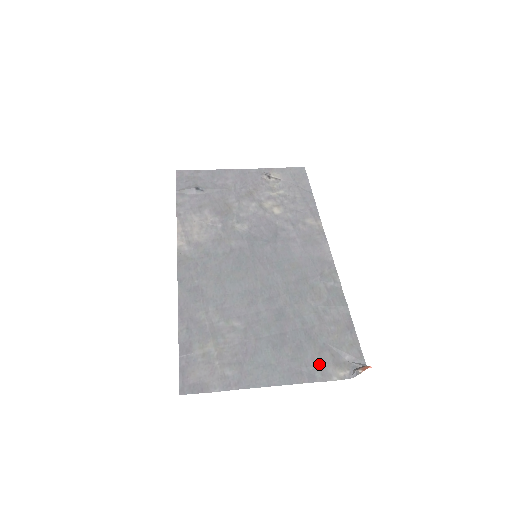
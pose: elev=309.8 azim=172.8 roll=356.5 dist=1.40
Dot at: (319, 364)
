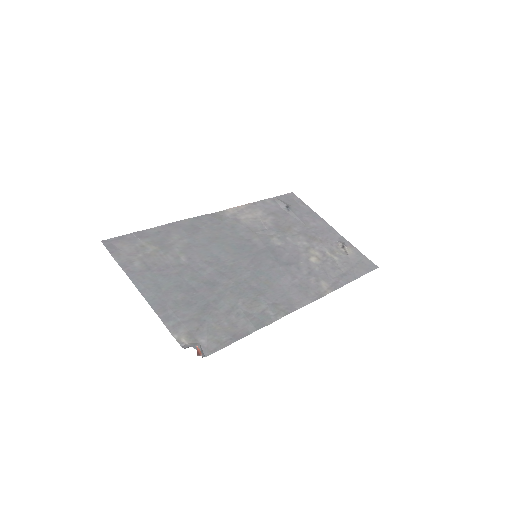
Dot at: (182, 321)
